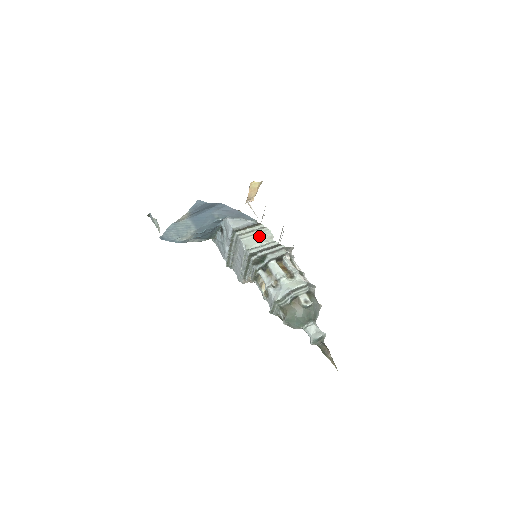
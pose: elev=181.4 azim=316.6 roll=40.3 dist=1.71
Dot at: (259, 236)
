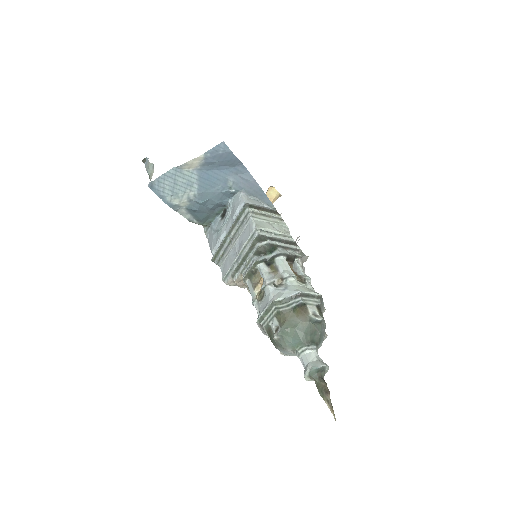
Dot at: (274, 224)
